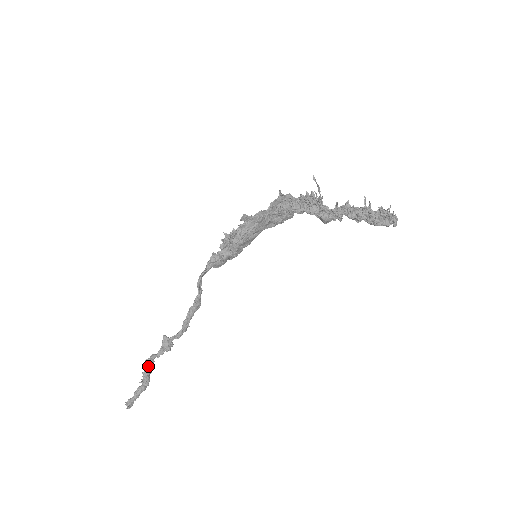
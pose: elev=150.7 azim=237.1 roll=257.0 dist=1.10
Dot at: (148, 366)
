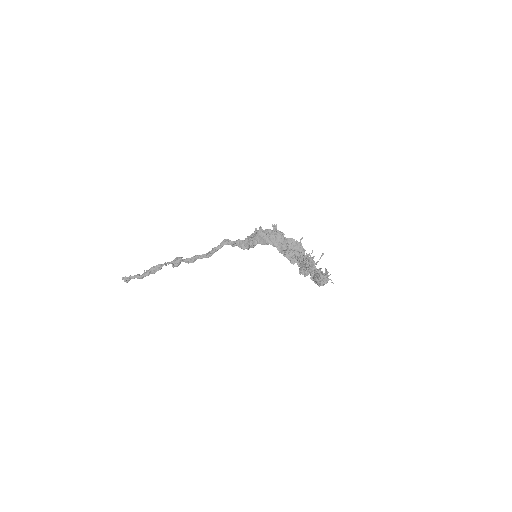
Dot at: (158, 265)
